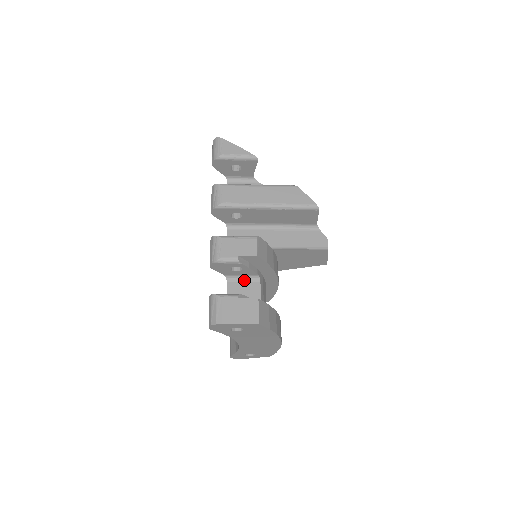
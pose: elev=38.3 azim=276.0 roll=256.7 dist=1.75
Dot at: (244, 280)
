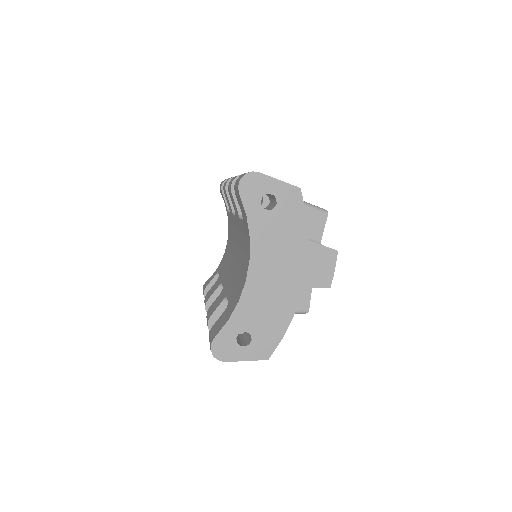
Dot at: occluded
